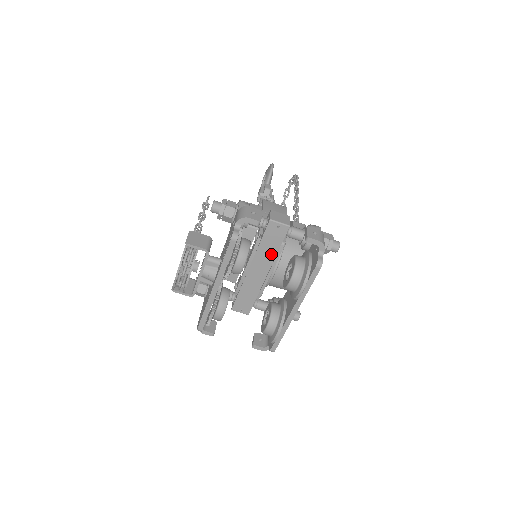
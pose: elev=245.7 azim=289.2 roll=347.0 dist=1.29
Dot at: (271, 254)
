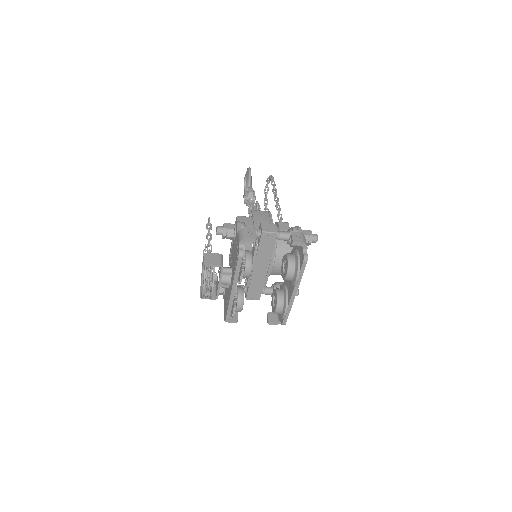
Dot at: (268, 255)
